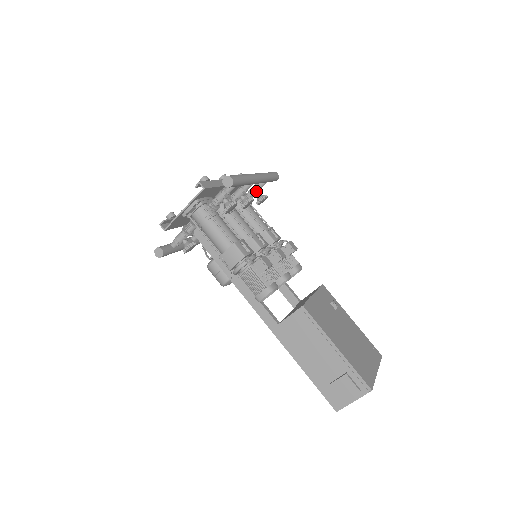
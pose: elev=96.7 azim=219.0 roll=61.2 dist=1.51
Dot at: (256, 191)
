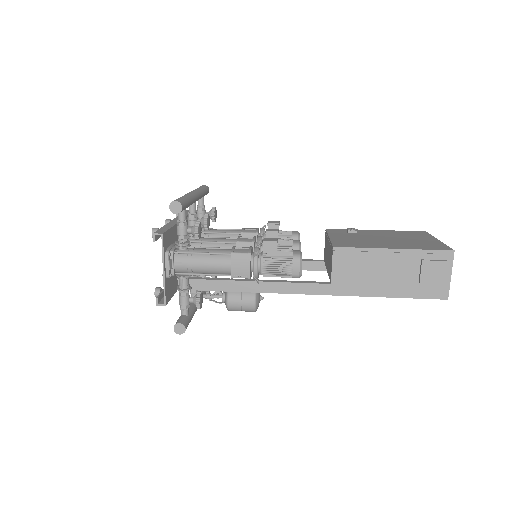
Dot at: (202, 212)
